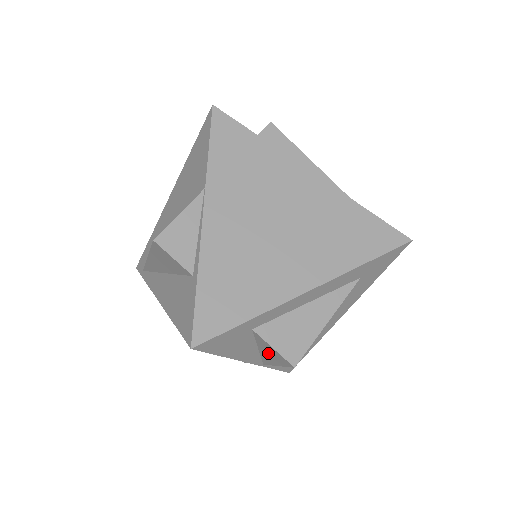
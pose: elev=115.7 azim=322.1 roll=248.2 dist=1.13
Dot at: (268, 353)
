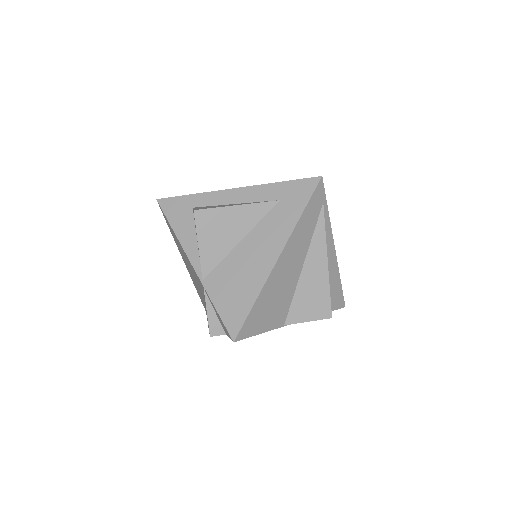
Dot at: occluded
